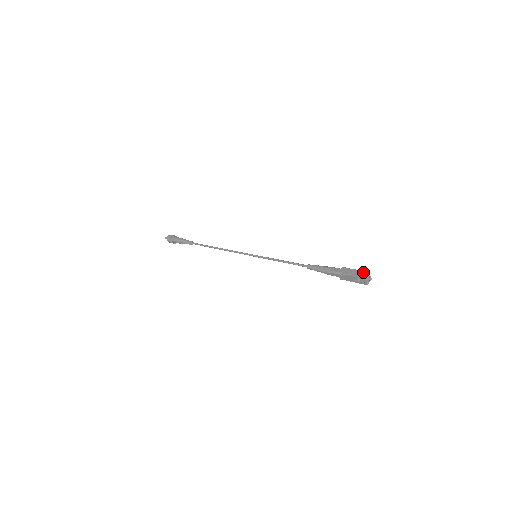
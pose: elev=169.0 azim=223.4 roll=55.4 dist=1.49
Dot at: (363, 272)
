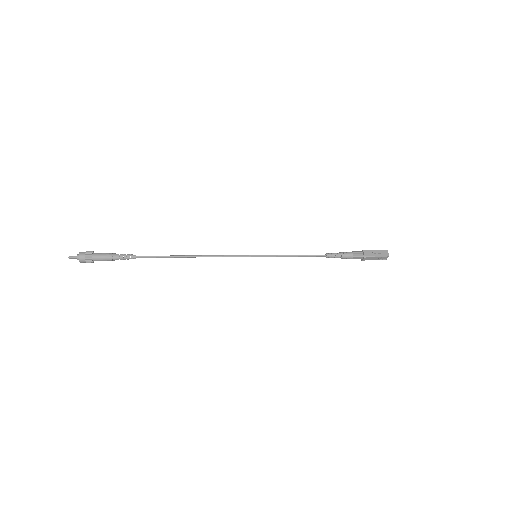
Dot at: (383, 251)
